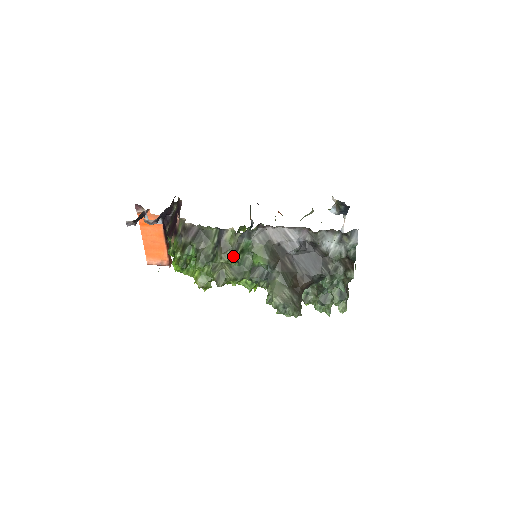
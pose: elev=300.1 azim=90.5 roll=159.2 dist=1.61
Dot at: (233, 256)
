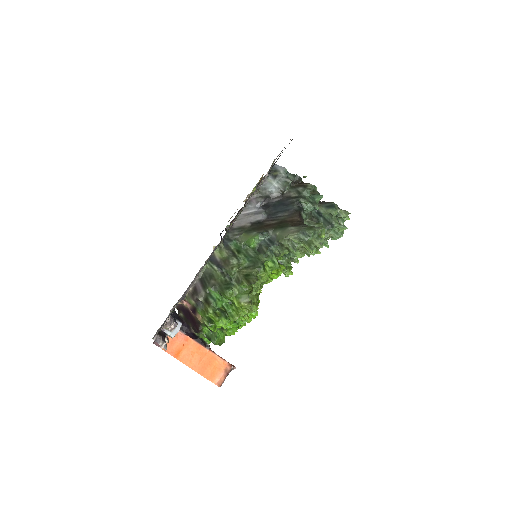
Dot at: (237, 259)
